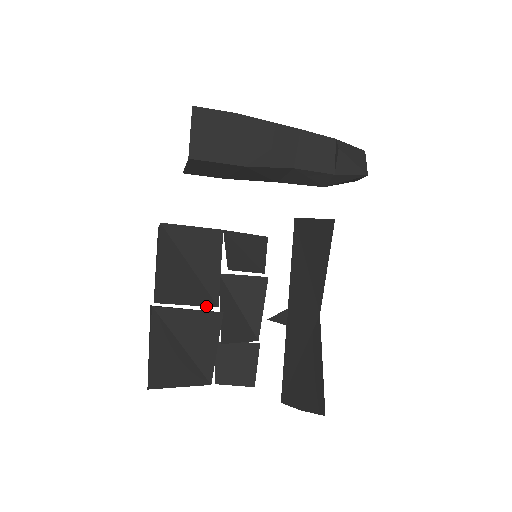
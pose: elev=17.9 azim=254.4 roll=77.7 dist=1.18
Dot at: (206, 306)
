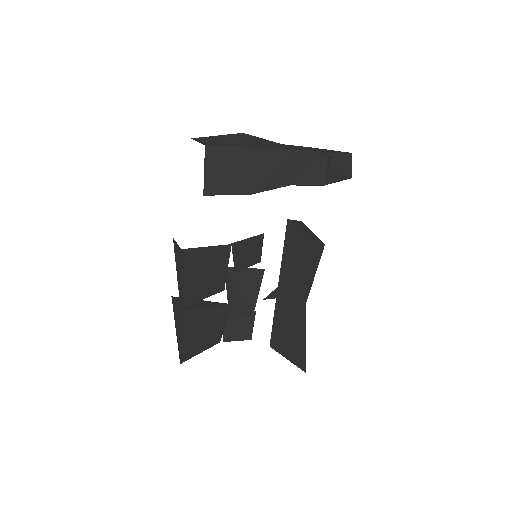
Dot at: occluded
